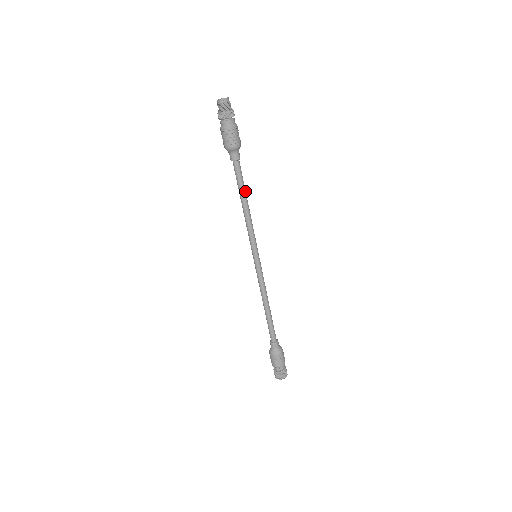
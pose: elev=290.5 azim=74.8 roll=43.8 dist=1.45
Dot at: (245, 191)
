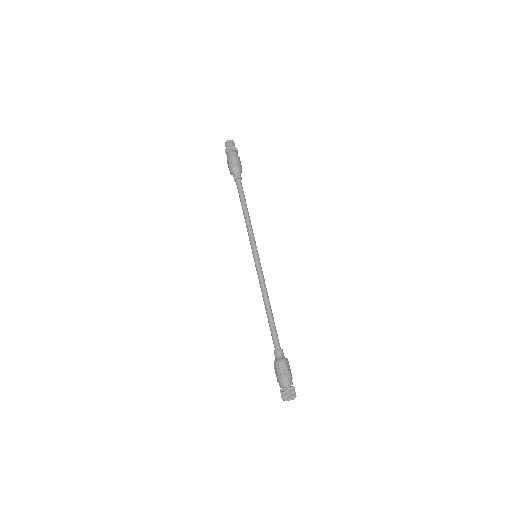
Dot at: occluded
